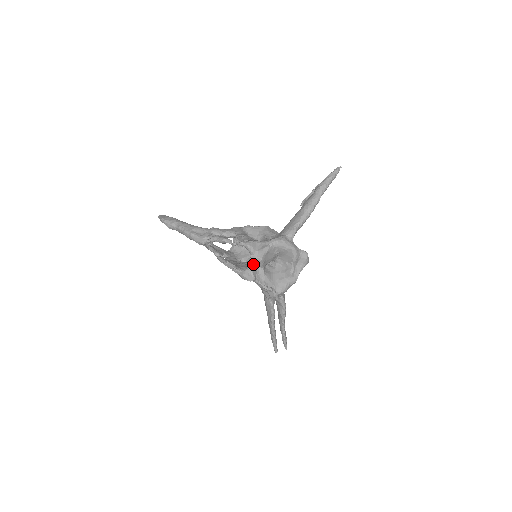
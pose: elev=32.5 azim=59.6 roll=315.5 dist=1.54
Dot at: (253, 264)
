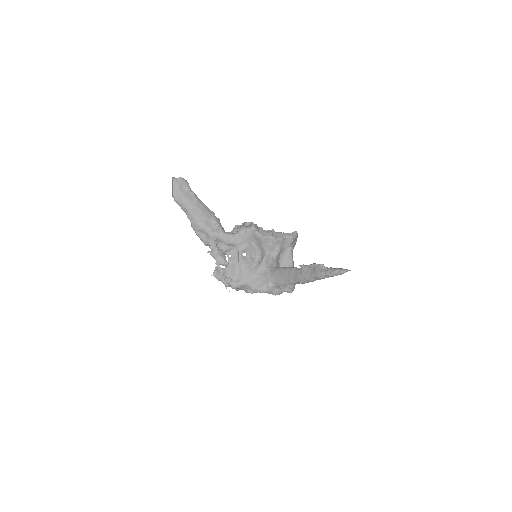
Dot at: occluded
